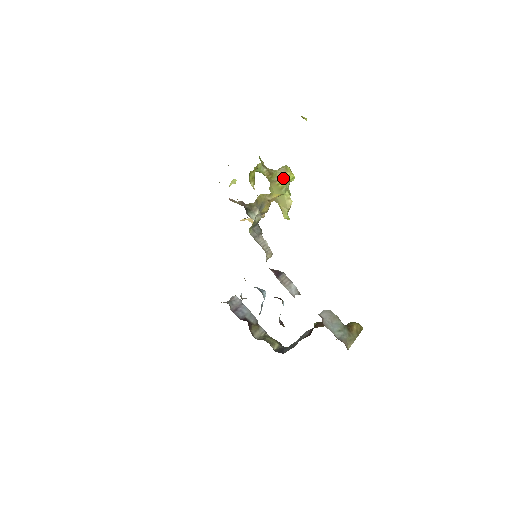
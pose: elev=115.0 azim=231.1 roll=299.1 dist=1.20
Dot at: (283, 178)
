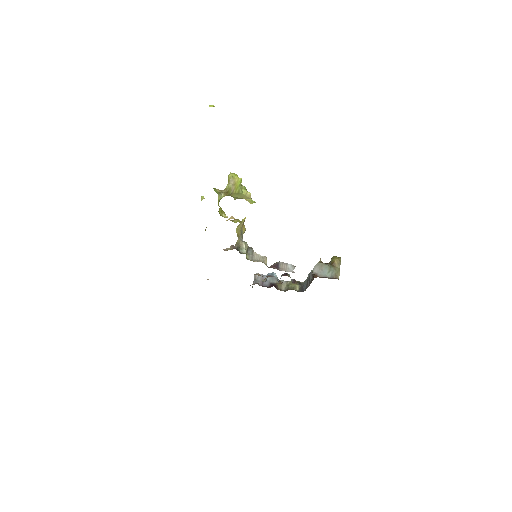
Dot at: (235, 186)
